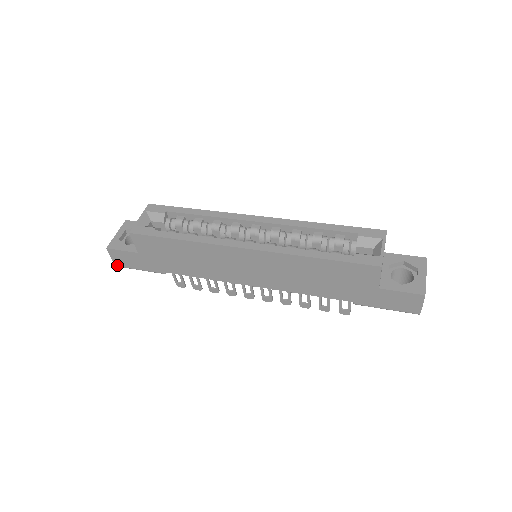
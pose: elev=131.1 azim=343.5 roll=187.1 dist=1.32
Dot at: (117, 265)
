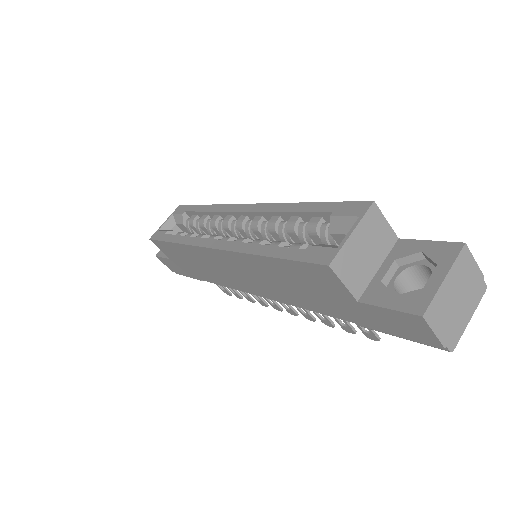
Dot at: occluded
